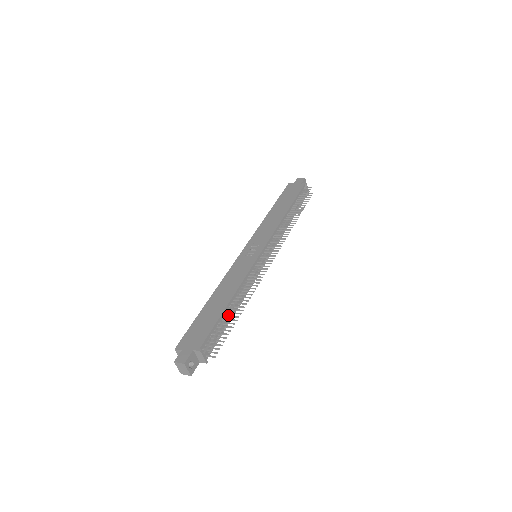
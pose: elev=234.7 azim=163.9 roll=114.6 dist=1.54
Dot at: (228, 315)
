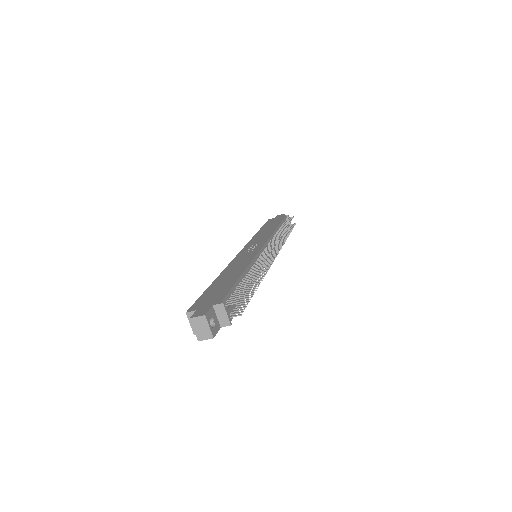
Dot at: occluded
